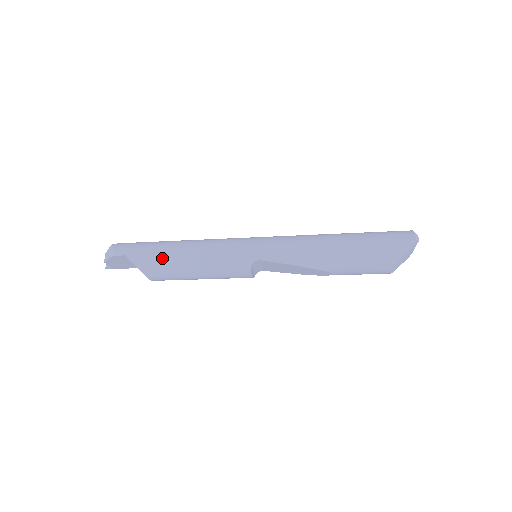
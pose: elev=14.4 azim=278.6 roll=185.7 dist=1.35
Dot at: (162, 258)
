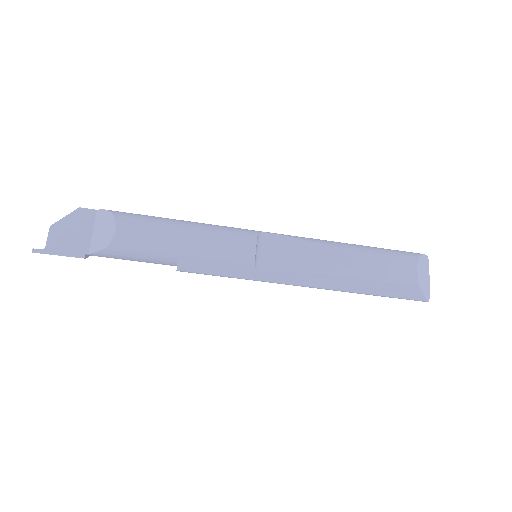
Dot at: (146, 215)
